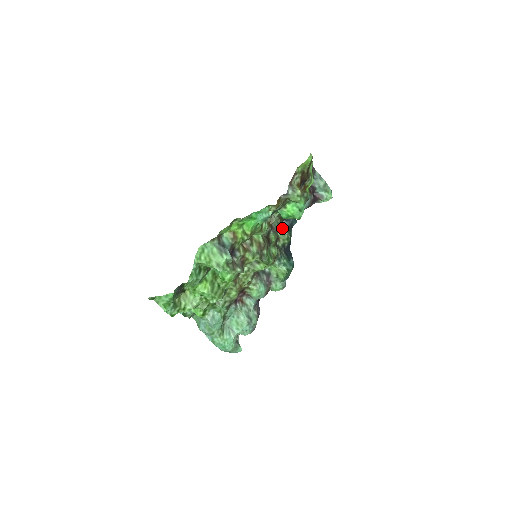
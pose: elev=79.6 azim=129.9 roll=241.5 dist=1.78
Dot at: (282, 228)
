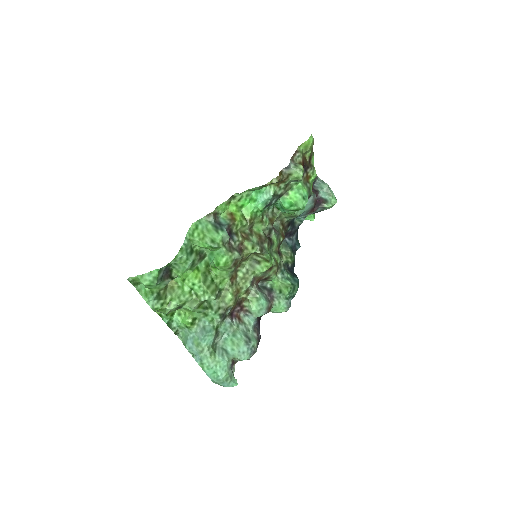
Dot at: (285, 246)
